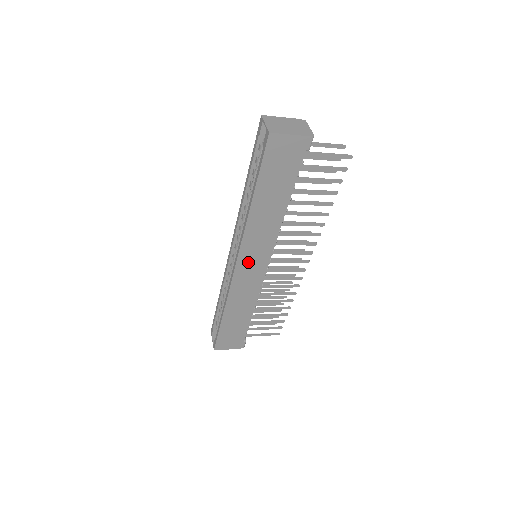
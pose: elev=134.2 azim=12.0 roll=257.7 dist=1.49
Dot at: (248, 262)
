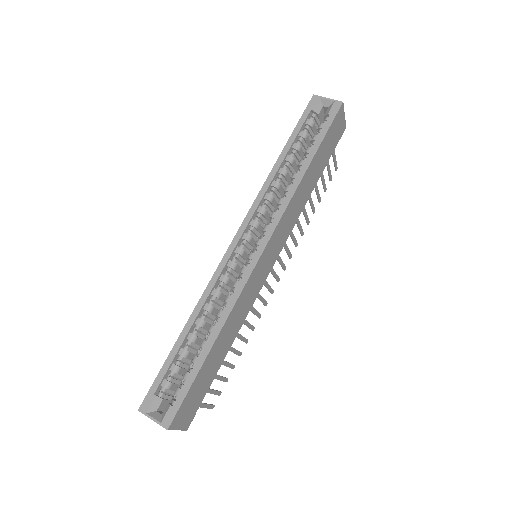
Dot at: (269, 251)
